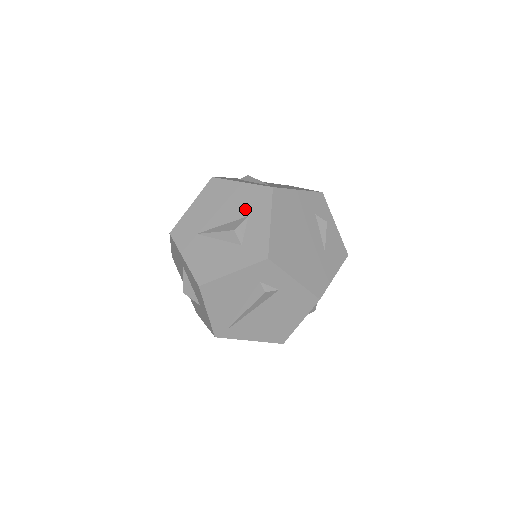
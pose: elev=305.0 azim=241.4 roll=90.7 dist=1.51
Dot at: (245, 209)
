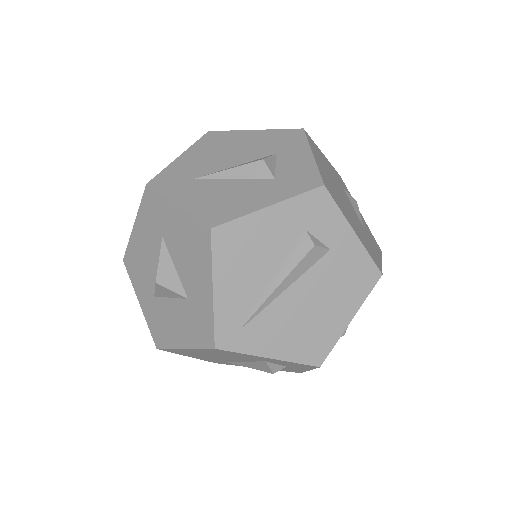
Dot at: (269, 149)
